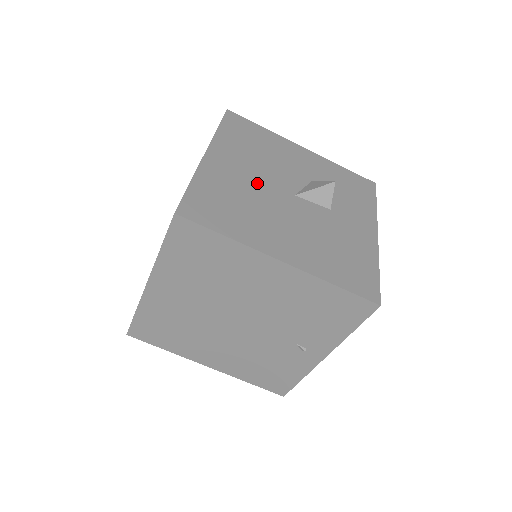
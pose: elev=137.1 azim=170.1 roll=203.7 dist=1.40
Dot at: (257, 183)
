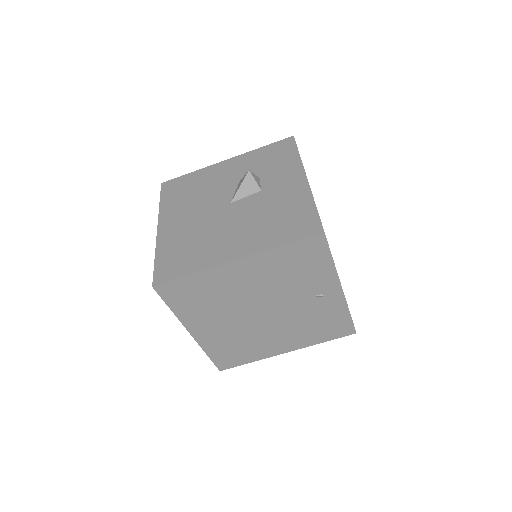
Dot at: (200, 219)
